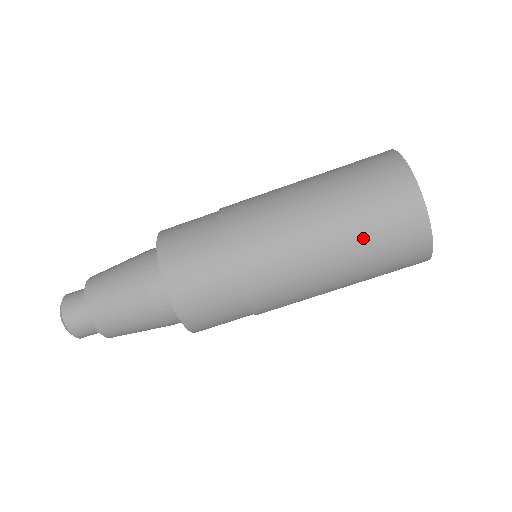
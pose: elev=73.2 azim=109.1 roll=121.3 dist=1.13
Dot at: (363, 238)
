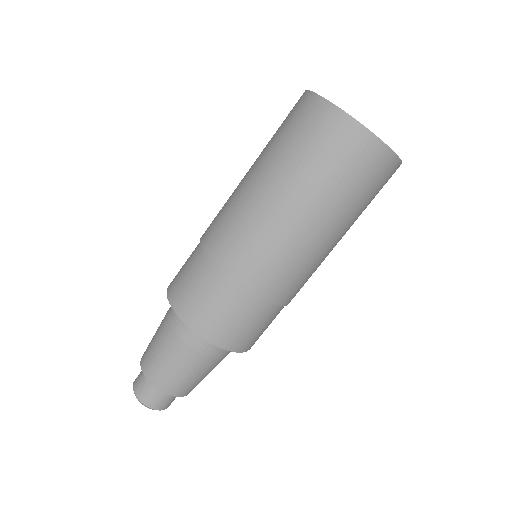
Dot at: (287, 158)
